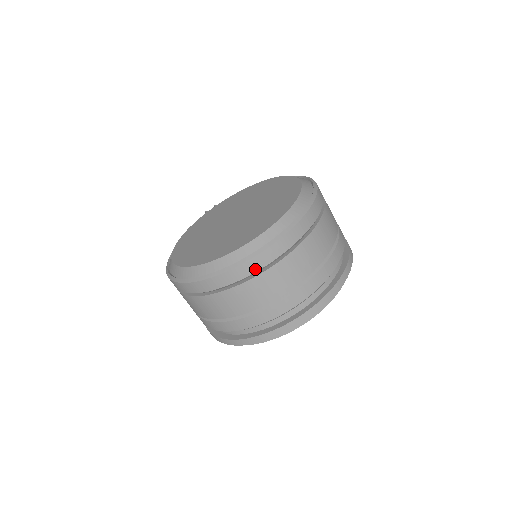
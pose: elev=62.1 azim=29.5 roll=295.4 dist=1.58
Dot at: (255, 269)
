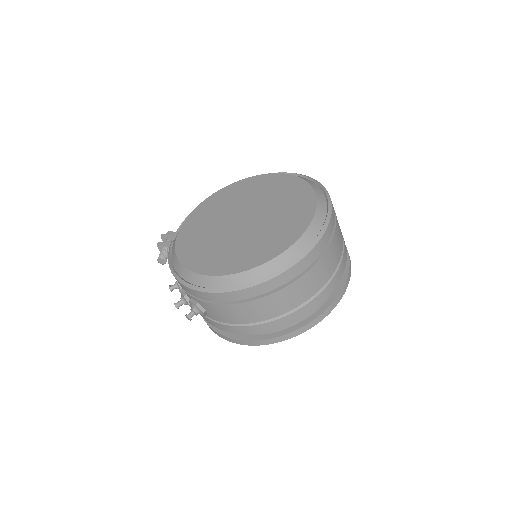
Dot at: (329, 237)
